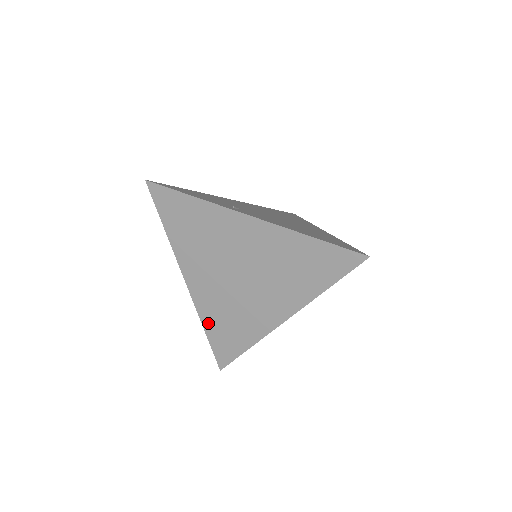
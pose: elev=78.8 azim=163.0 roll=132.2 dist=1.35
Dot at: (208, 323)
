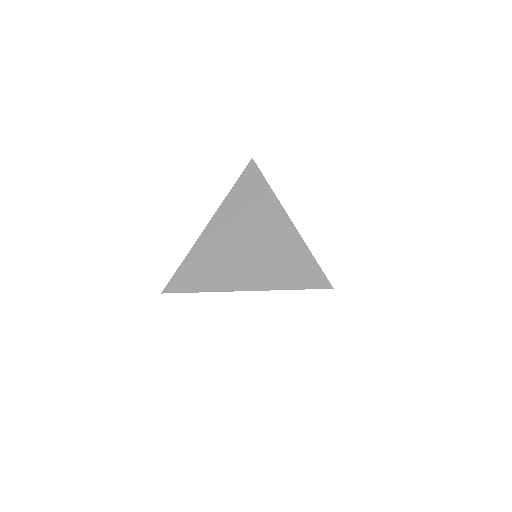
Dot at: occluded
